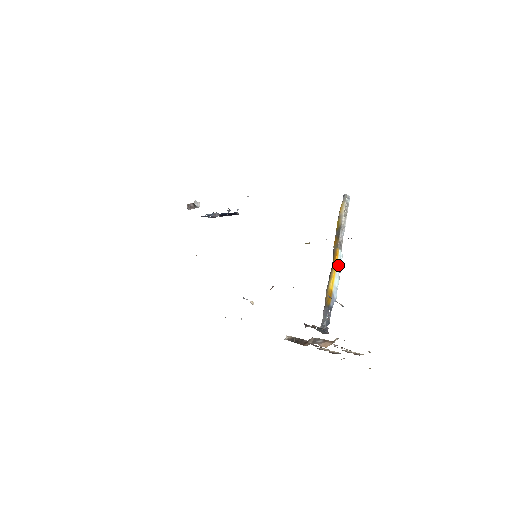
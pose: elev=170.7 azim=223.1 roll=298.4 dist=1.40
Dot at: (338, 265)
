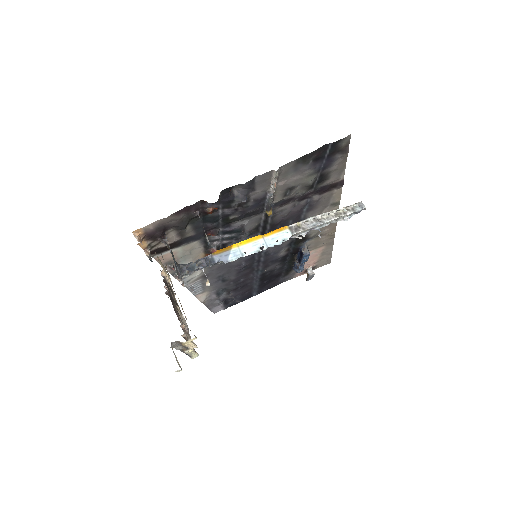
Dot at: (270, 239)
